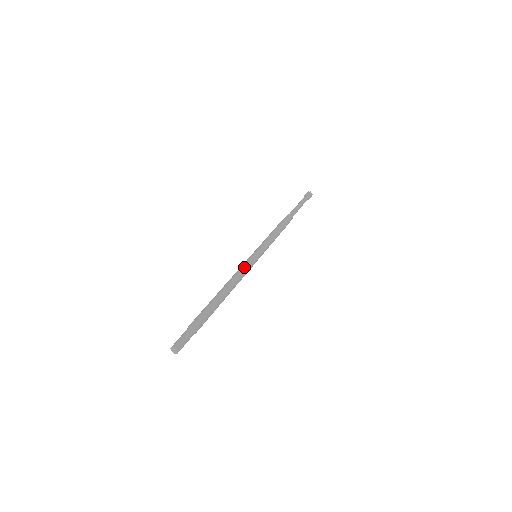
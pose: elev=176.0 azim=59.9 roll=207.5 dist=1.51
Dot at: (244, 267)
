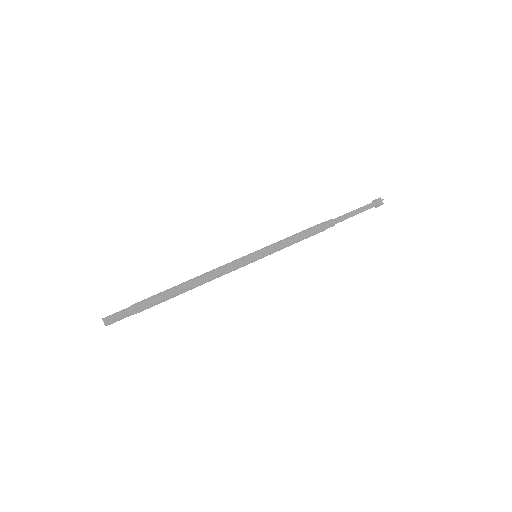
Dot at: (228, 263)
